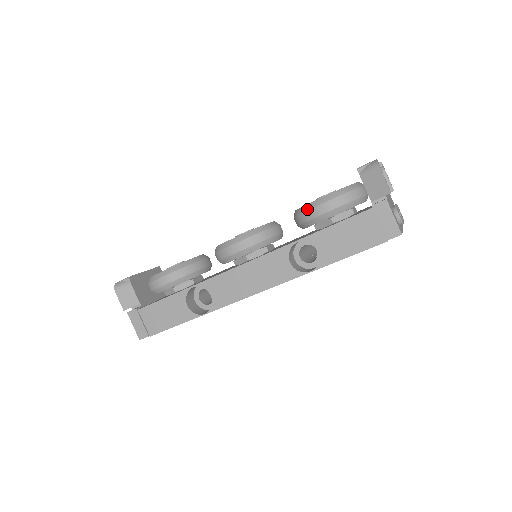
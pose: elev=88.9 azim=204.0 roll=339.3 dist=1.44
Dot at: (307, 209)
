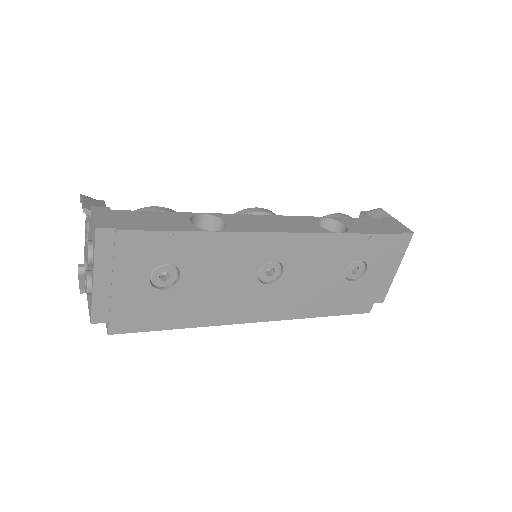
Dot at: occluded
